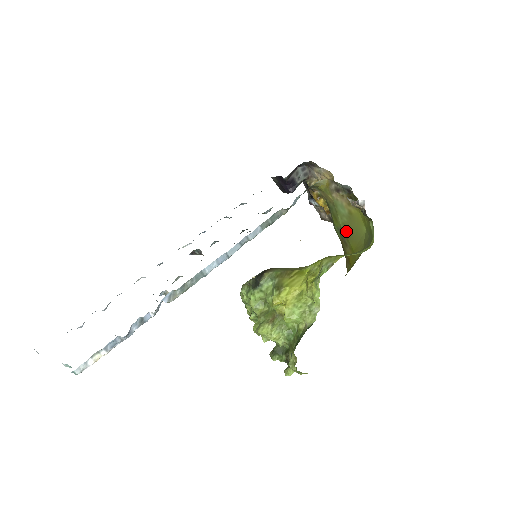
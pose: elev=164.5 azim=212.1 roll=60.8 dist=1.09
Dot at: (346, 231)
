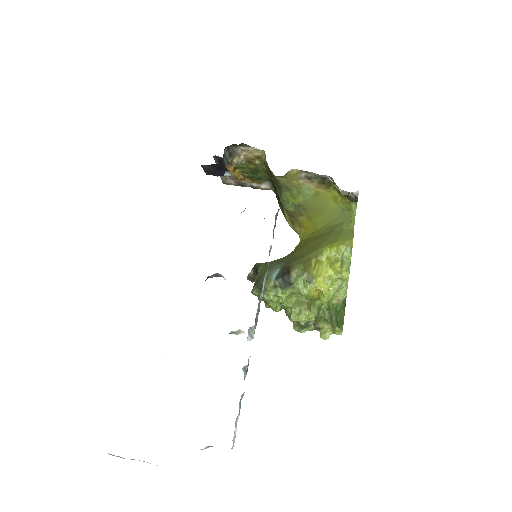
Dot at: (307, 206)
